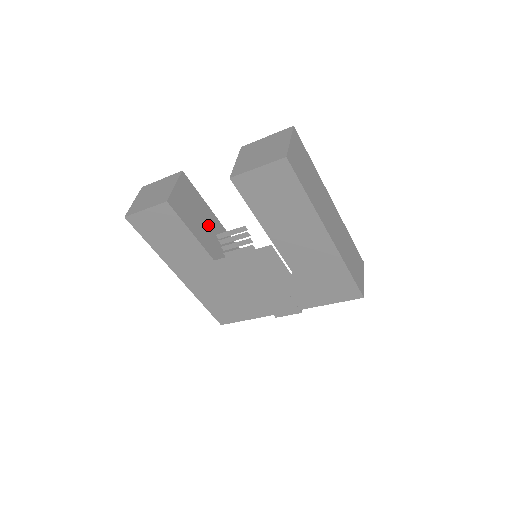
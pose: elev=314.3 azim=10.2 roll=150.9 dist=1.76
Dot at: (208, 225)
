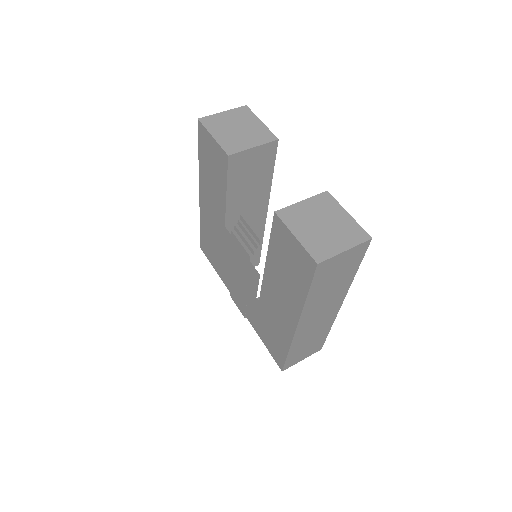
Dot at: (253, 195)
